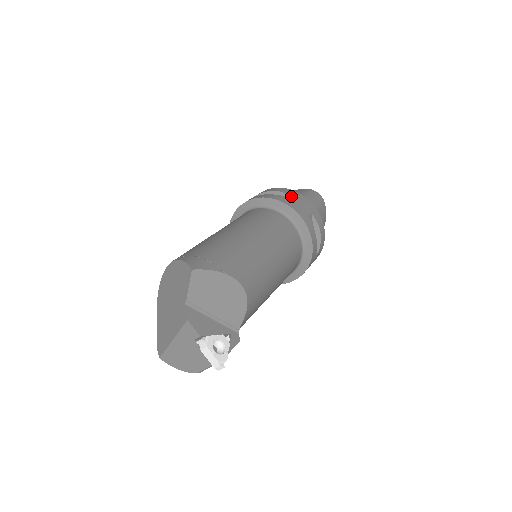
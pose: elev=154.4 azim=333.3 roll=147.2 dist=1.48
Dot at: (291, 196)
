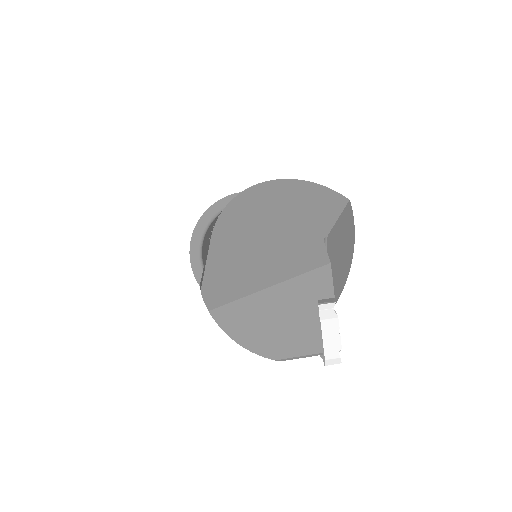
Dot at: occluded
